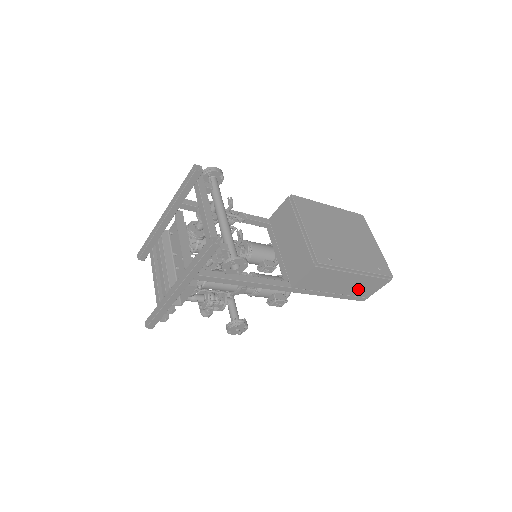
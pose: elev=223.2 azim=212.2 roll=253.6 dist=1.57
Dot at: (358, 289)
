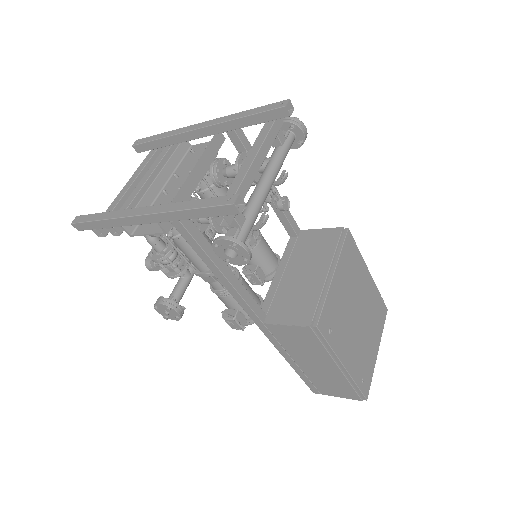
Dot at: (323, 380)
